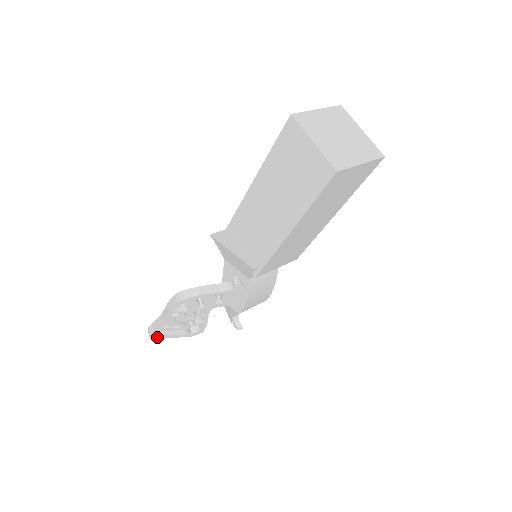
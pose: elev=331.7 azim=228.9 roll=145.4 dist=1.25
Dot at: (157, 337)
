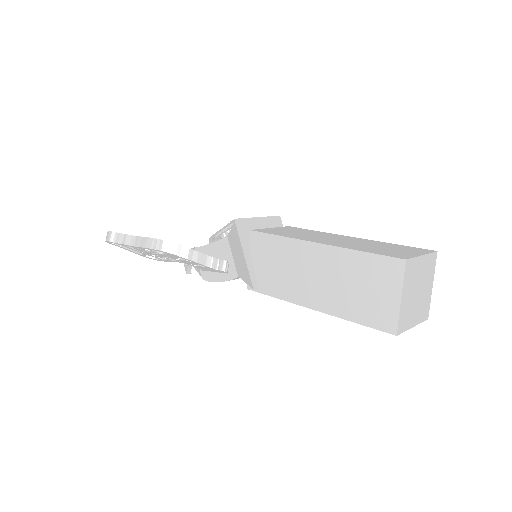
Dot at: (113, 244)
